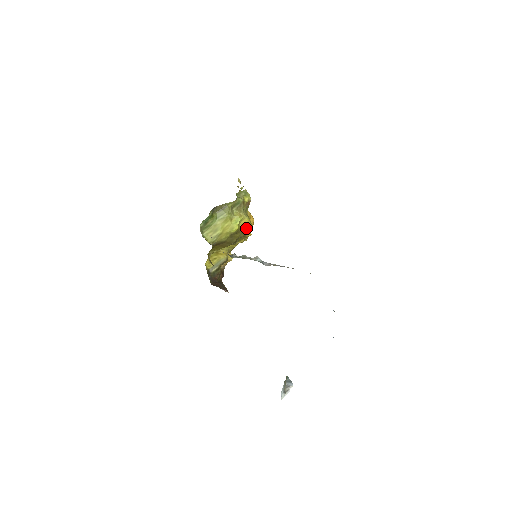
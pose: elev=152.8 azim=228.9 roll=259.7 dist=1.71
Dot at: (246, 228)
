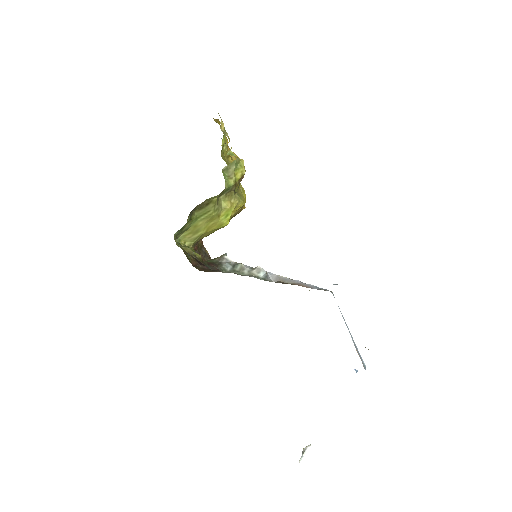
Dot at: (239, 210)
